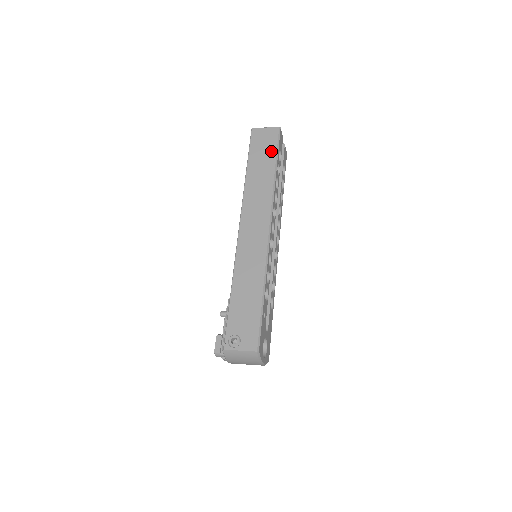
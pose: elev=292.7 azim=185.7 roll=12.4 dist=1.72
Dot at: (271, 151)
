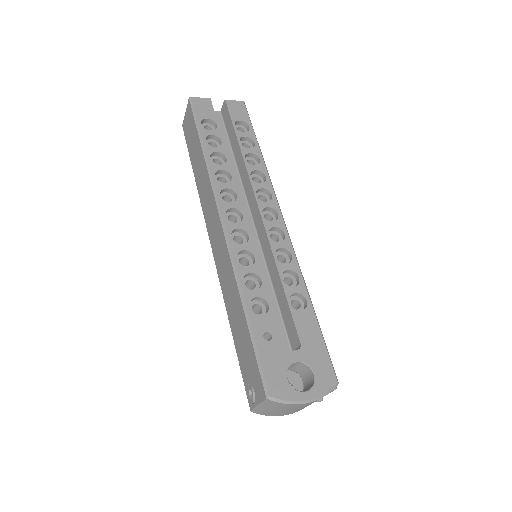
Dot at: (194, 132)
